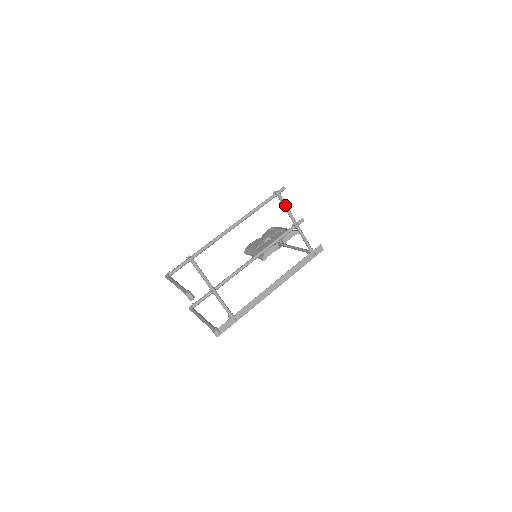
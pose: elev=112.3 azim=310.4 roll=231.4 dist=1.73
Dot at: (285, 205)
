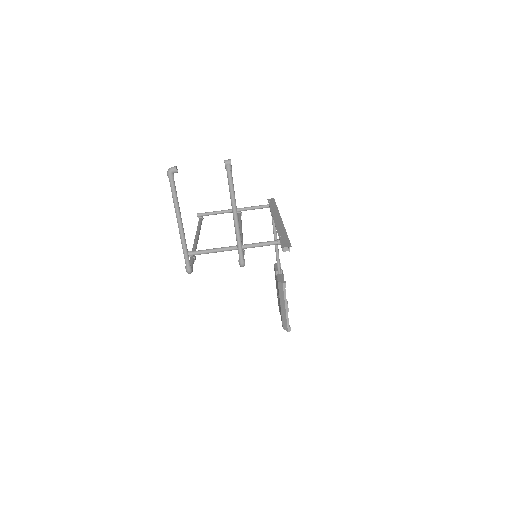
Dot at: (213, 212)
